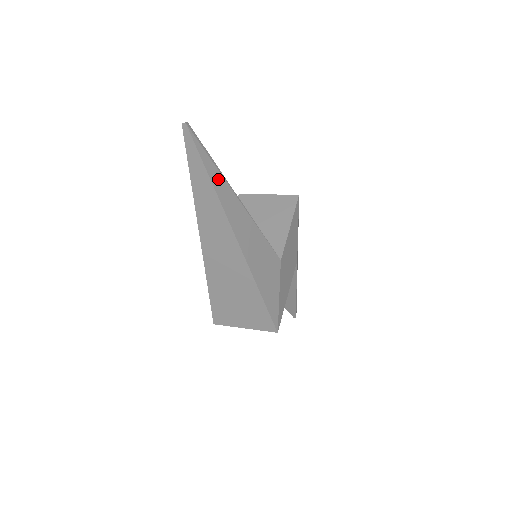
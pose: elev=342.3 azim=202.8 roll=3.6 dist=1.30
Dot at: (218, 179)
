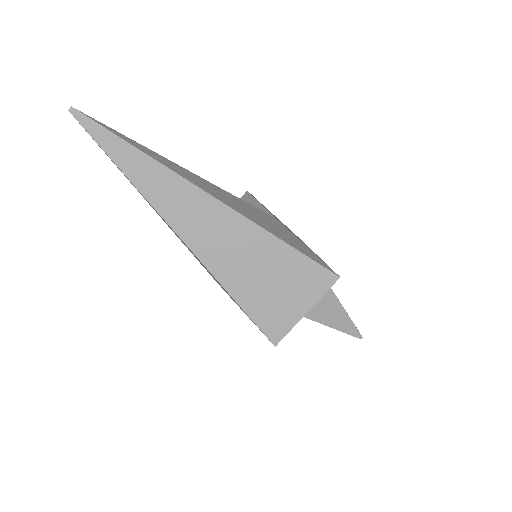
Dot at: (144, 149)
